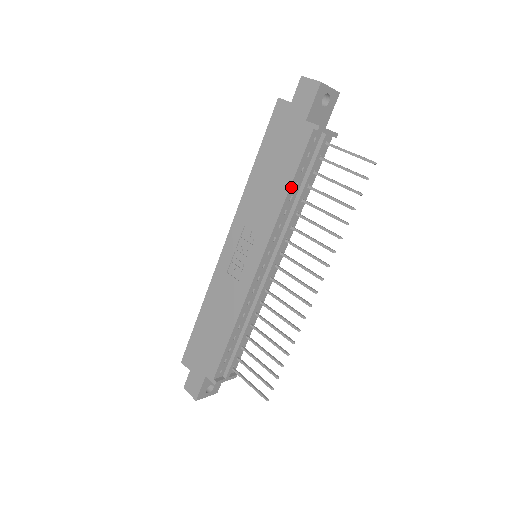
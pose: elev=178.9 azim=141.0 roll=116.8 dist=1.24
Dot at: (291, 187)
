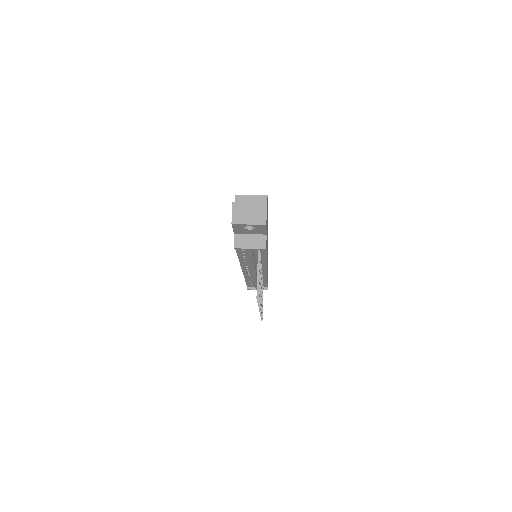
Dot at: (239, 256)
